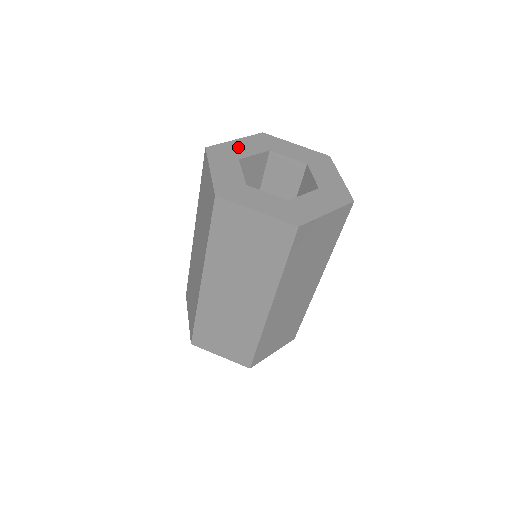
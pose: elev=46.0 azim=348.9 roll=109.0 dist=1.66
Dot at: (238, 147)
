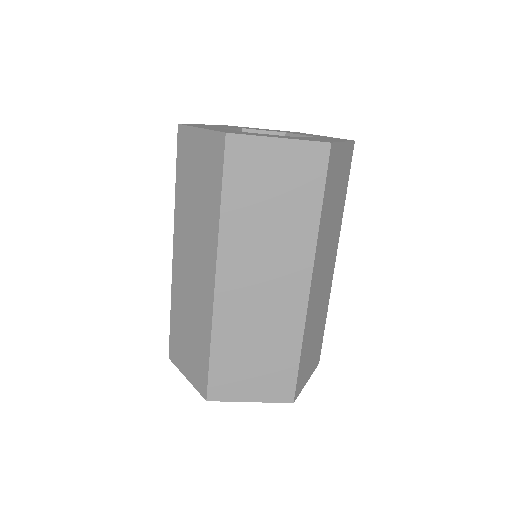
Dot at: (255, 128)
